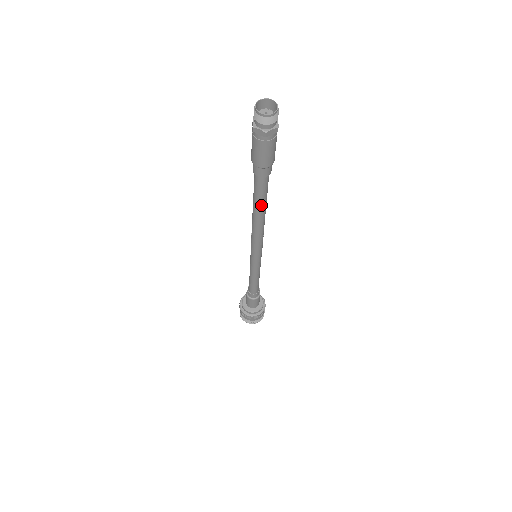
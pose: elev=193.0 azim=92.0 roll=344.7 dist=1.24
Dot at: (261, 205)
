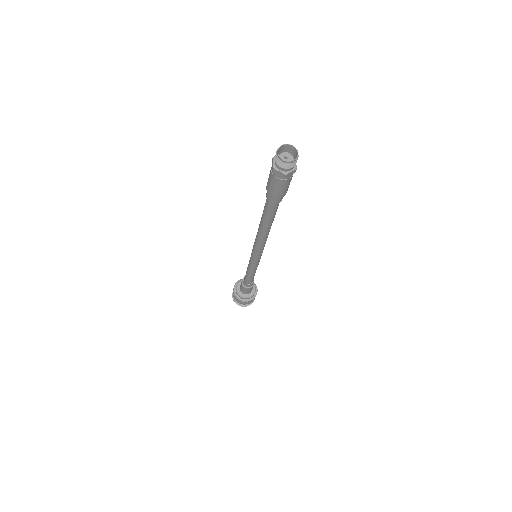
Dot at: (269, 222)
